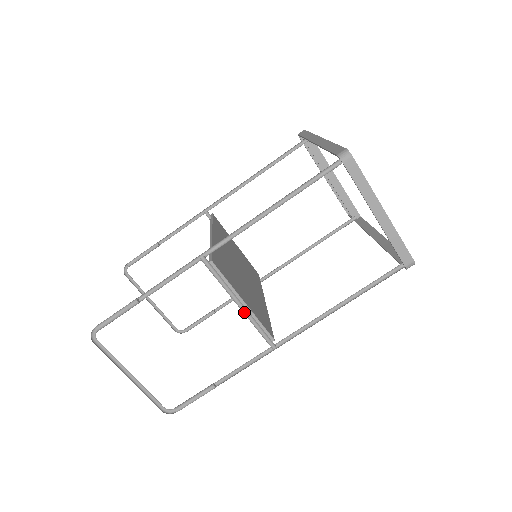
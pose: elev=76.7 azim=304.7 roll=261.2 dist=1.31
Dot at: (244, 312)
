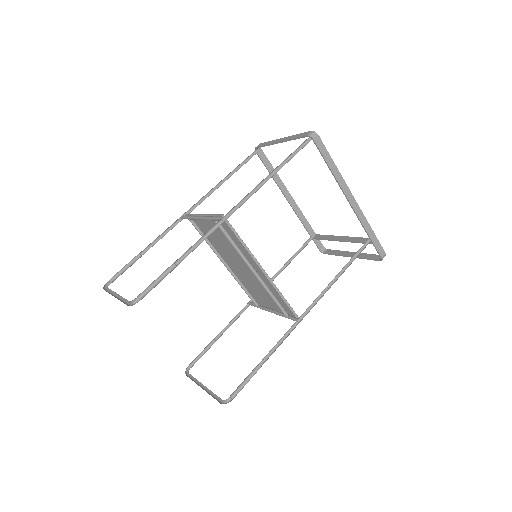
Dot at: (203, 217)
